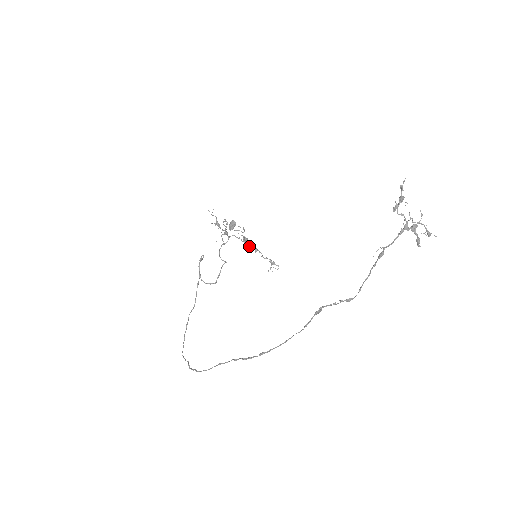
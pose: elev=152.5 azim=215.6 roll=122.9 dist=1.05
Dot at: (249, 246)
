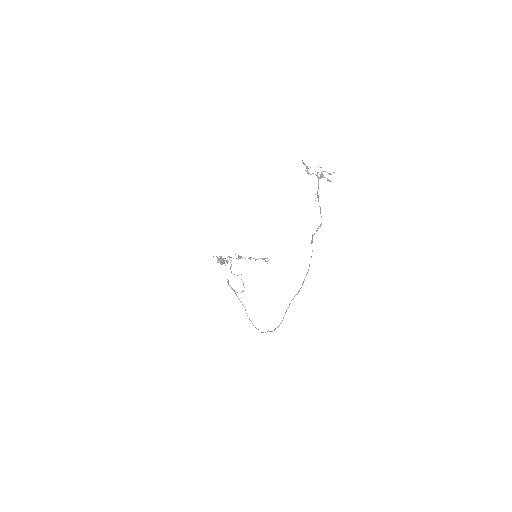
Dot at: occluded
